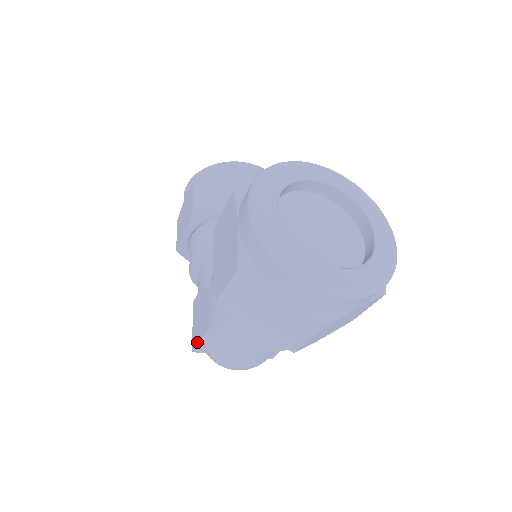
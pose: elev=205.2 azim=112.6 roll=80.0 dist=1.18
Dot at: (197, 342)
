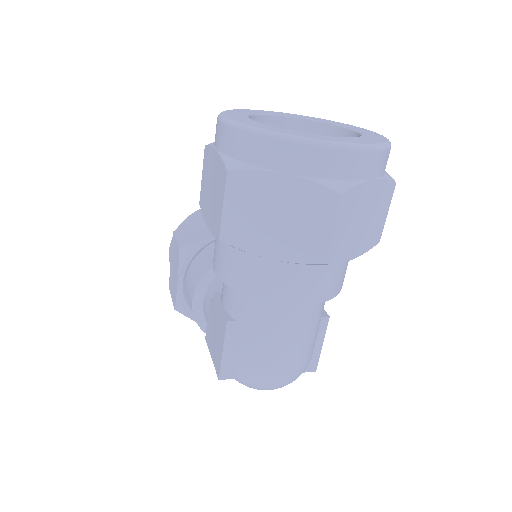
Dot at: (220, 359)
